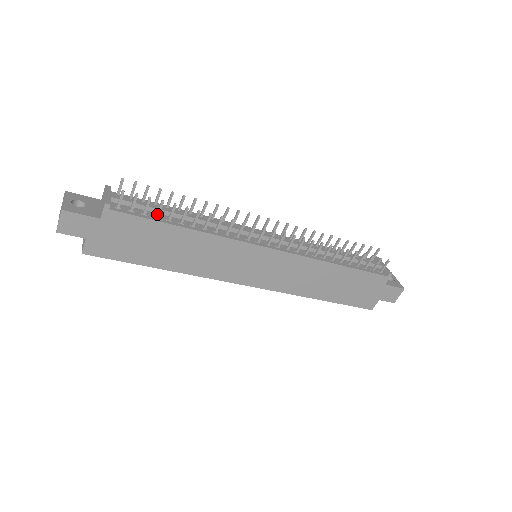
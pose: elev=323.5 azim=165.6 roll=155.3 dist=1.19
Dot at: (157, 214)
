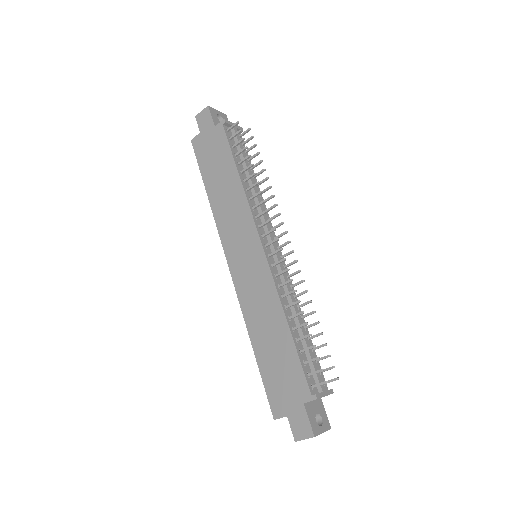
Dot at: (237, 153)
